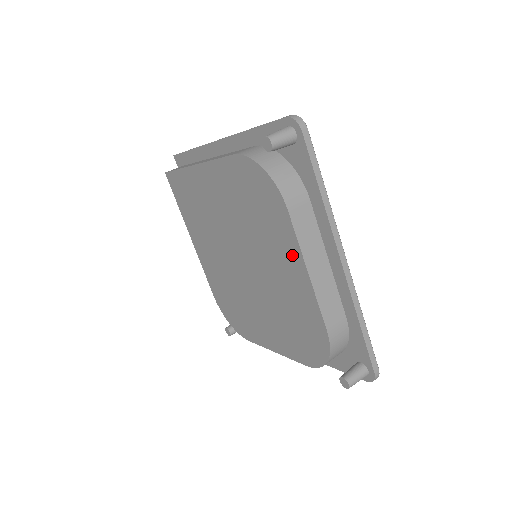
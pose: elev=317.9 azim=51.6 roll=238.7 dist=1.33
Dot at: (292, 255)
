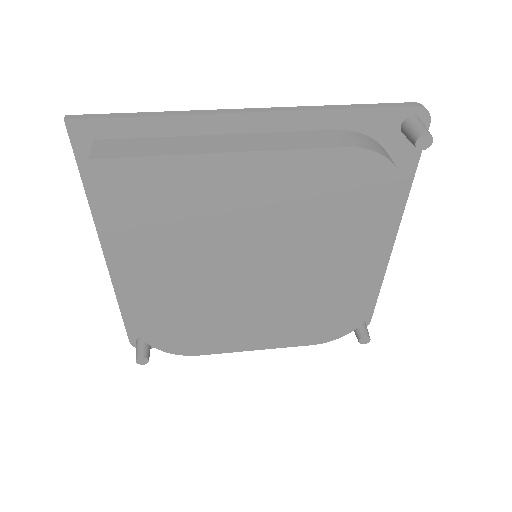
Dot at: (375, 249)
